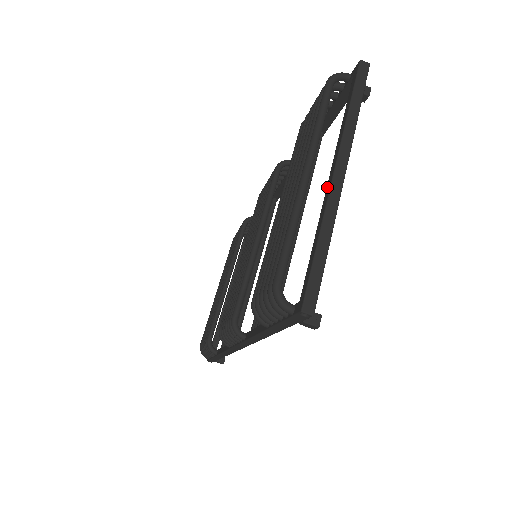
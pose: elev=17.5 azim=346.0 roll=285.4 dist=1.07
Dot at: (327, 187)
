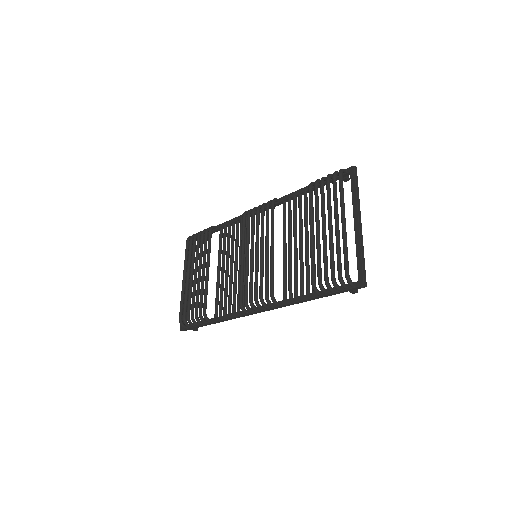
Dot at: (356, 229)
